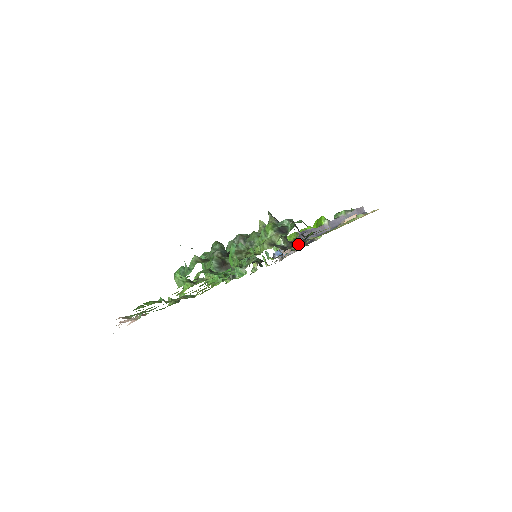
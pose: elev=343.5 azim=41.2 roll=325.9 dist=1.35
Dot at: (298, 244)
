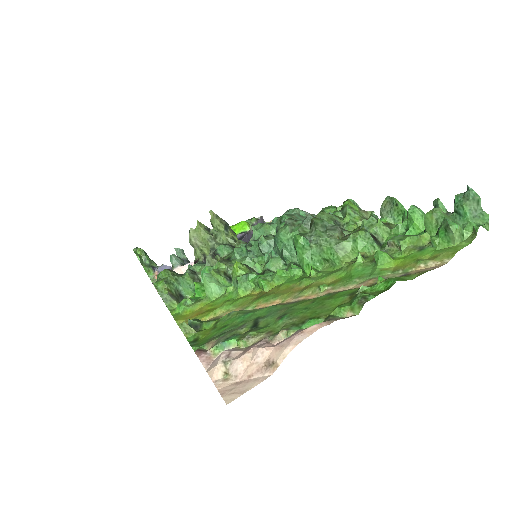
Dot at: occluded
